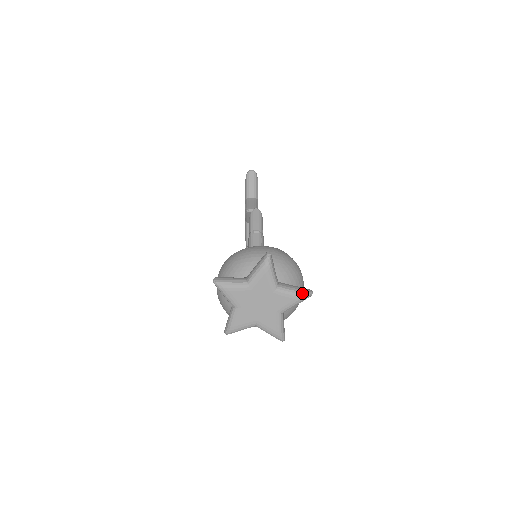
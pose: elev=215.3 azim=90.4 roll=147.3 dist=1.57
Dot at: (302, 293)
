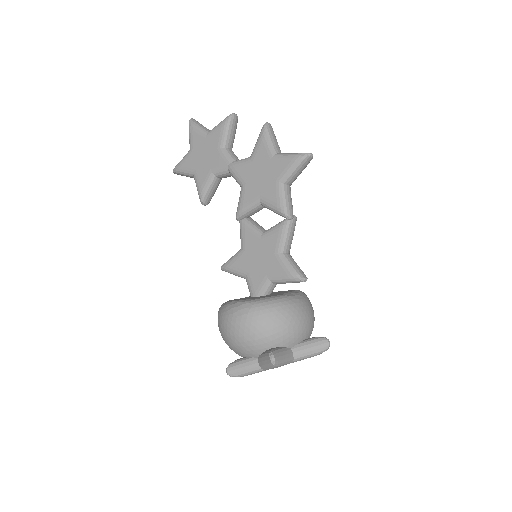
Dot at: occluded
